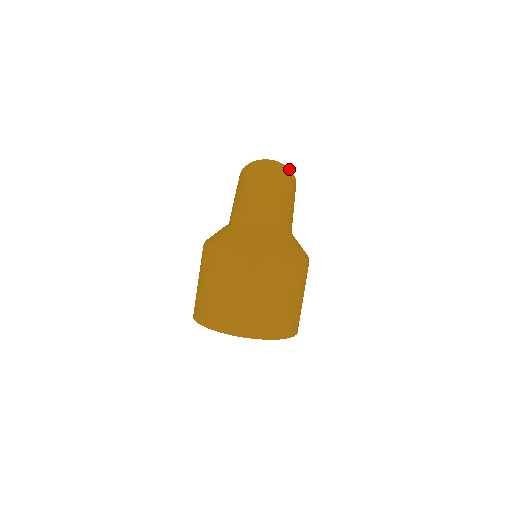
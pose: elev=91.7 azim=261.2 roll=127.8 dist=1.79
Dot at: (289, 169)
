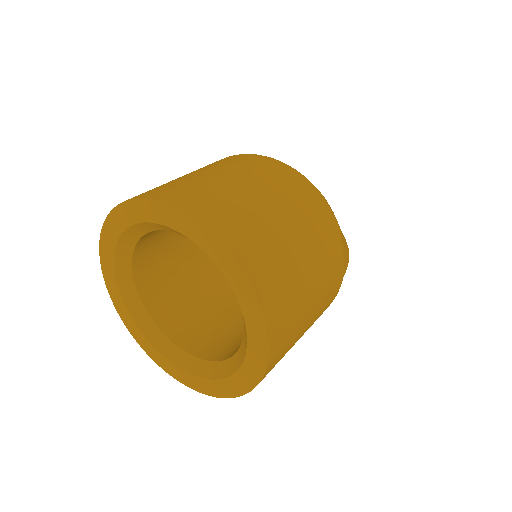
Dot at: occluded
